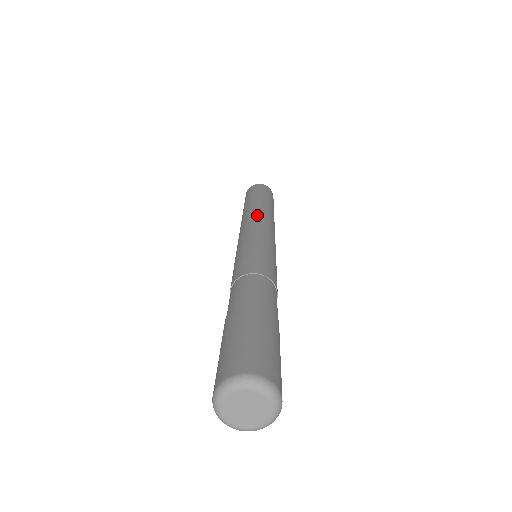
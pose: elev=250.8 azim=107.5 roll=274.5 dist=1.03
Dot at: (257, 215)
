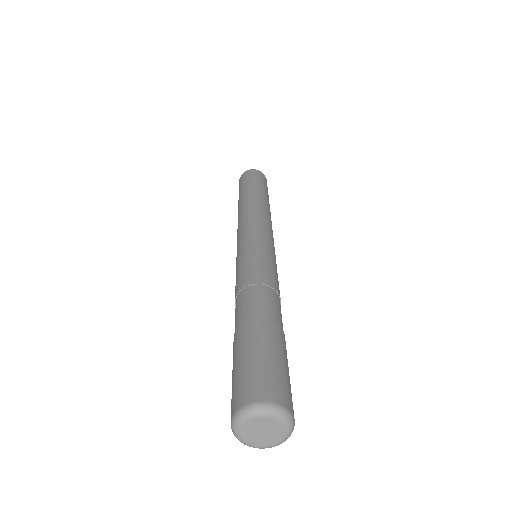
Dot at: (253, 210)
